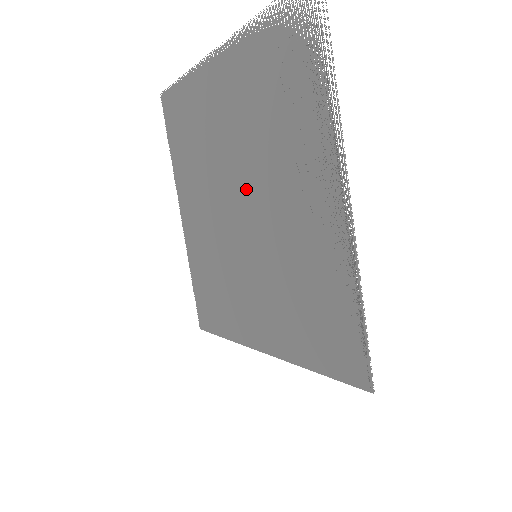
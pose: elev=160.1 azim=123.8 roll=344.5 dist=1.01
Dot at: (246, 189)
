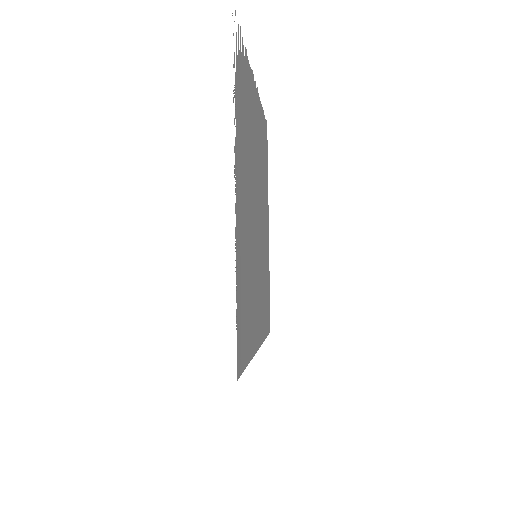
Dot at: (255, 195)
